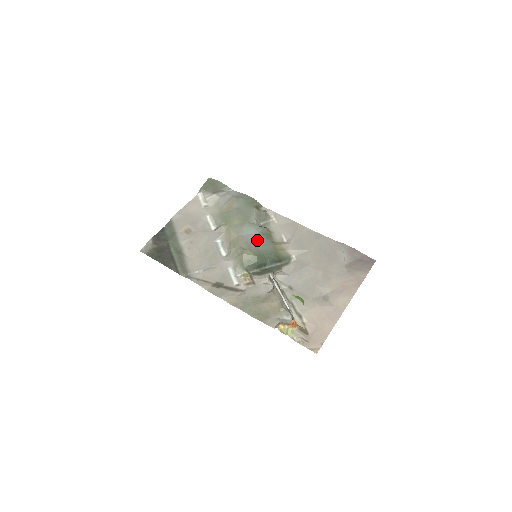
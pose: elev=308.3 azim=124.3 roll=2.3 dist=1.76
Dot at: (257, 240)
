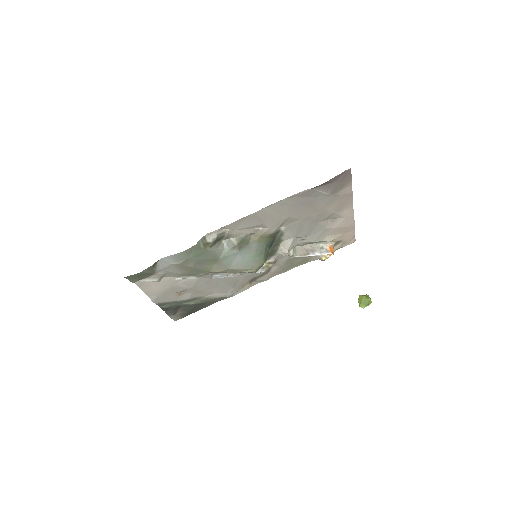
Dot at: (247, 257)
